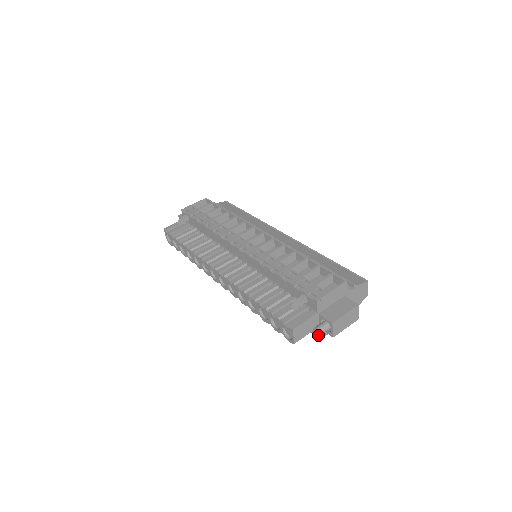
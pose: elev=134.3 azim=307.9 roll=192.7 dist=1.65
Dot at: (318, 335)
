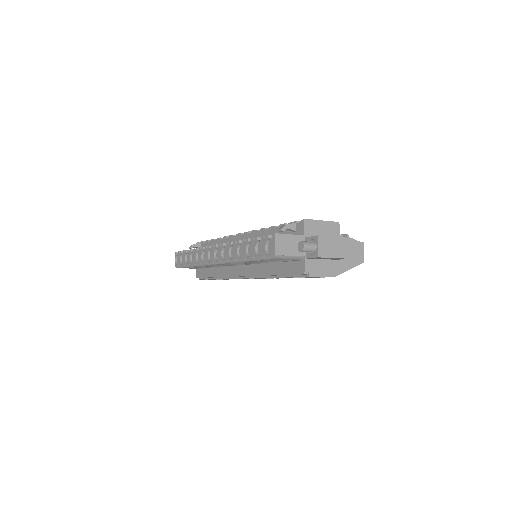
Dot at: (302, 249)
